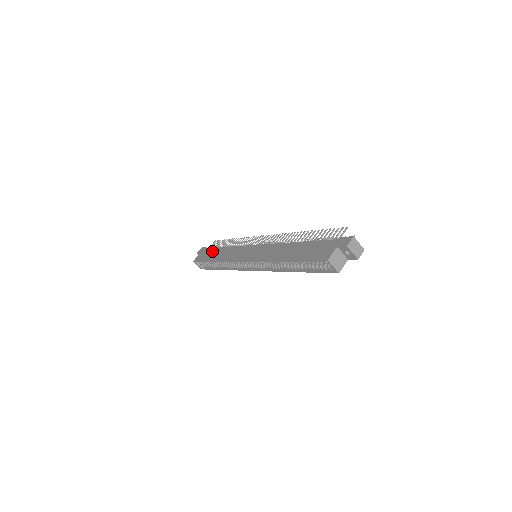
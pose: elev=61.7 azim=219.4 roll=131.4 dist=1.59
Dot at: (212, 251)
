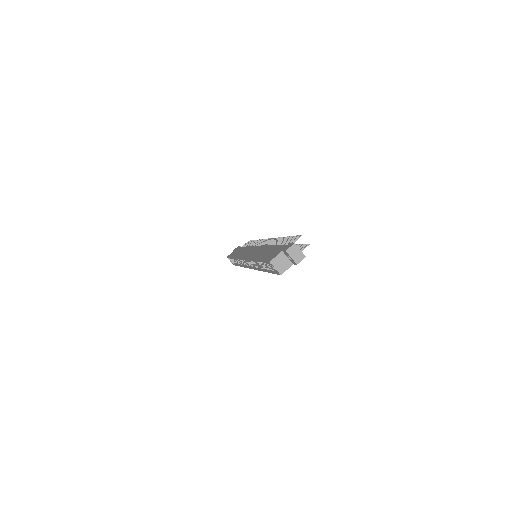
Dot at: (239, 249)
